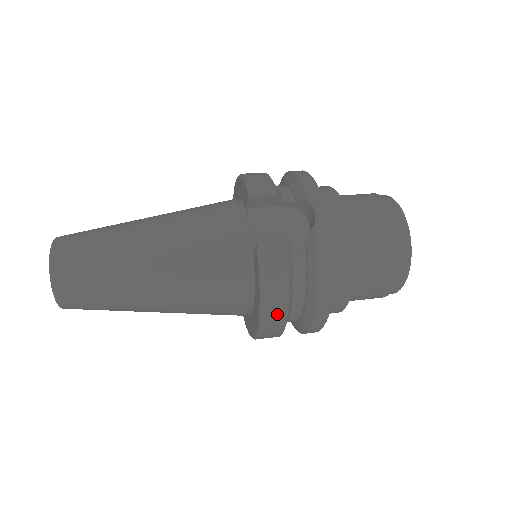
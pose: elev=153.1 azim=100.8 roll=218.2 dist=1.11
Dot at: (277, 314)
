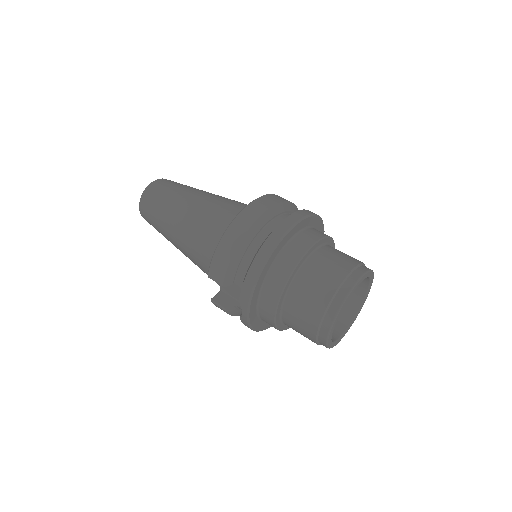
Dot at: occluded
